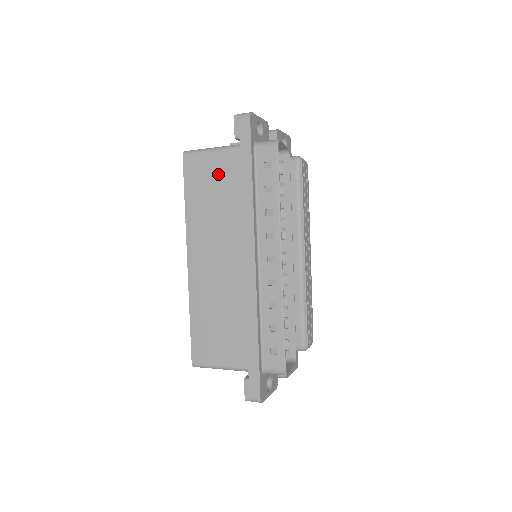
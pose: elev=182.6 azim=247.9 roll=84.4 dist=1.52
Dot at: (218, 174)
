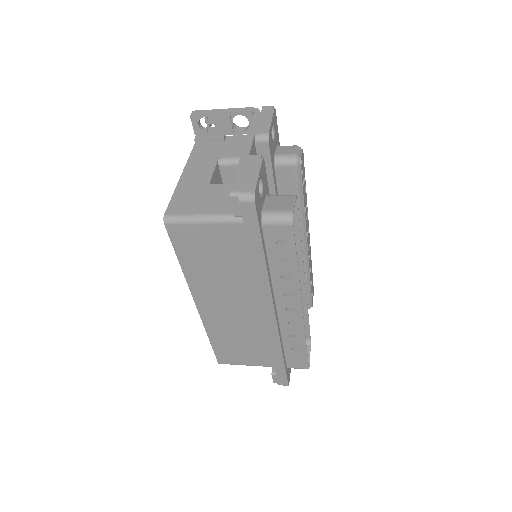
Dot at: (217, 244)
